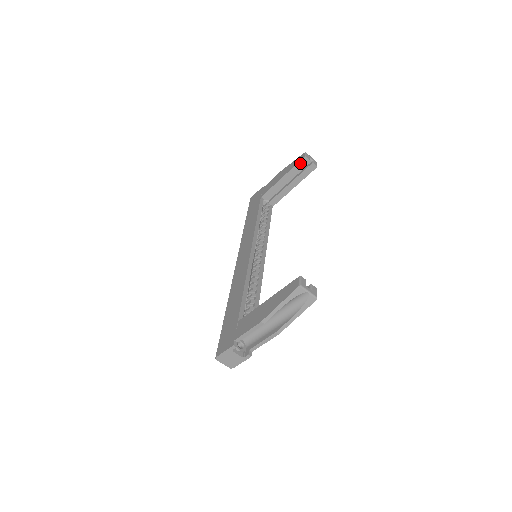
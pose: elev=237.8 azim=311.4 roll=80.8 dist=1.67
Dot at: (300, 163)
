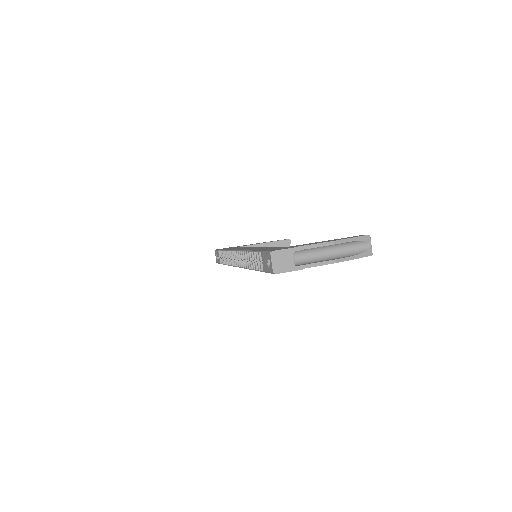
Dot at: (283, 241)
